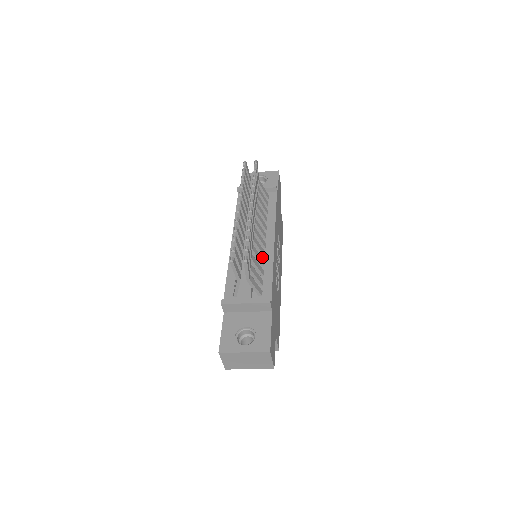
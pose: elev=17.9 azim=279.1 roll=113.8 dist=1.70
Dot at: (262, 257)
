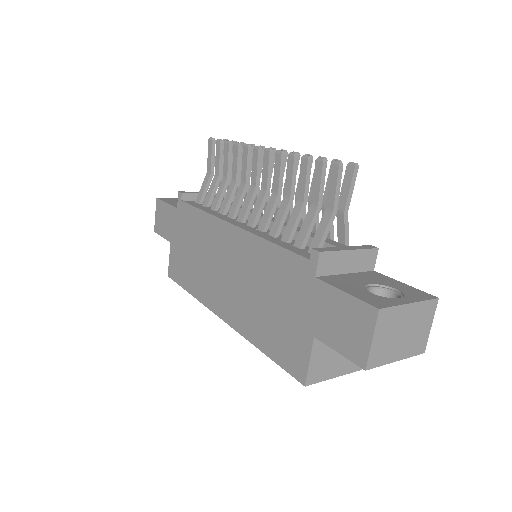
Dot at: occluded
